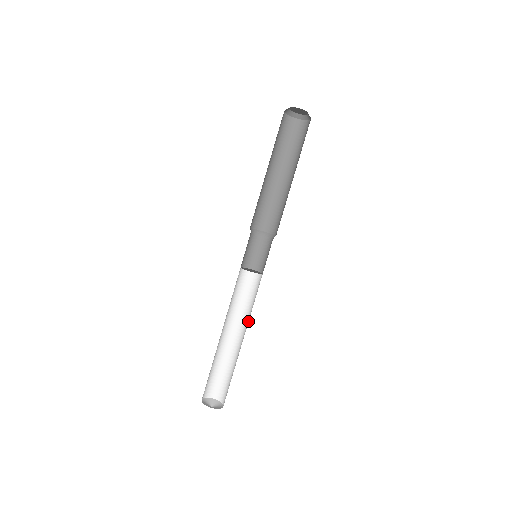
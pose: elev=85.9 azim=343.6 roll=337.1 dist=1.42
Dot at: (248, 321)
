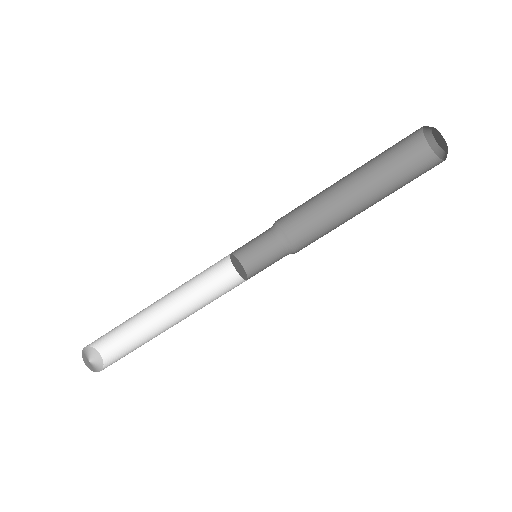
Dot at: (193, 309)
